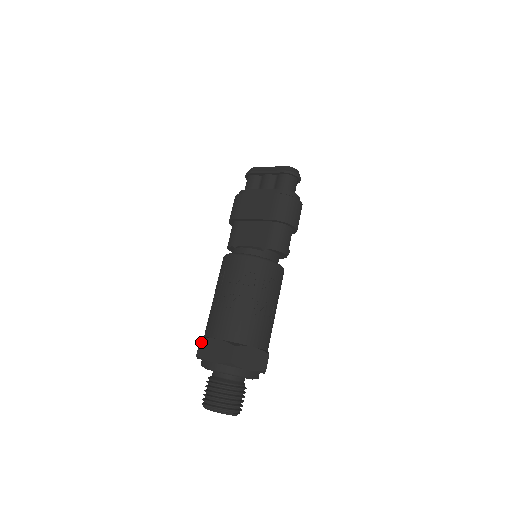
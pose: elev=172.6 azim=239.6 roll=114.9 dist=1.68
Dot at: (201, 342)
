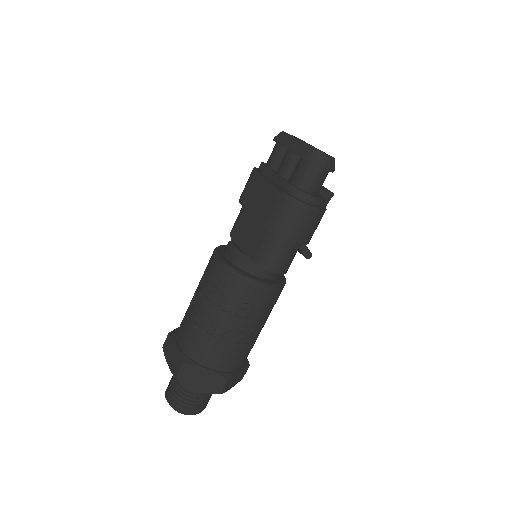
Dot at: (168, 337)
